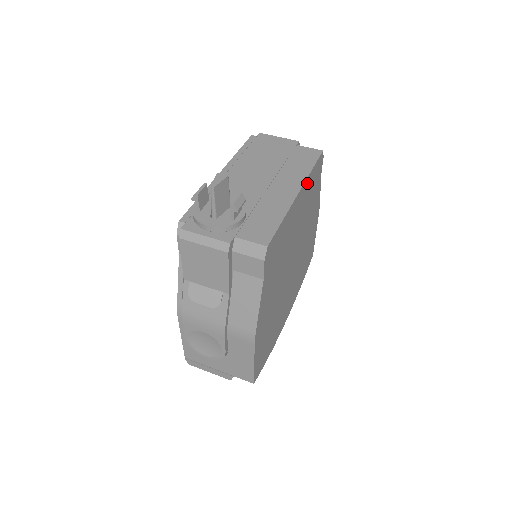
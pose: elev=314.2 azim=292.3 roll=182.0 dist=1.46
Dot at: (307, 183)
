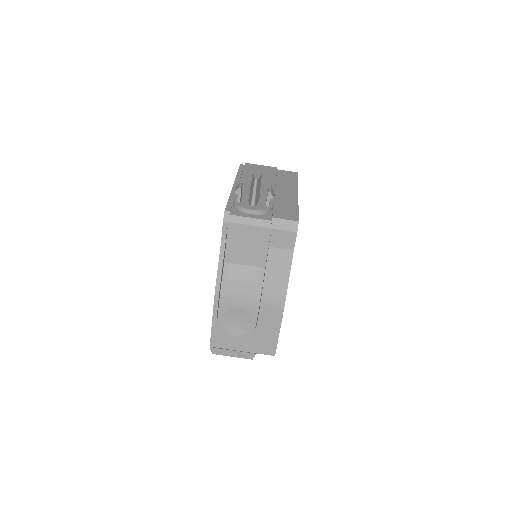
Dot at: occluded
